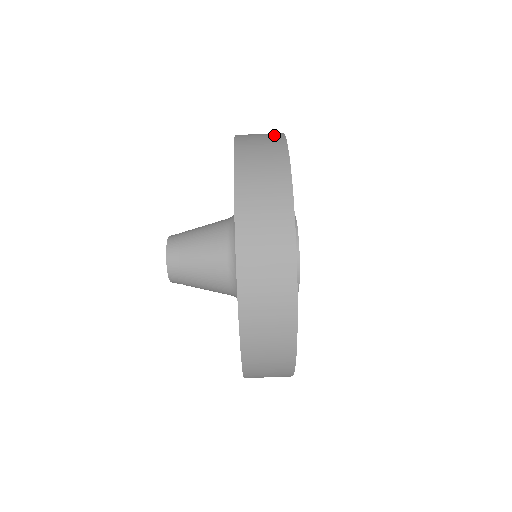
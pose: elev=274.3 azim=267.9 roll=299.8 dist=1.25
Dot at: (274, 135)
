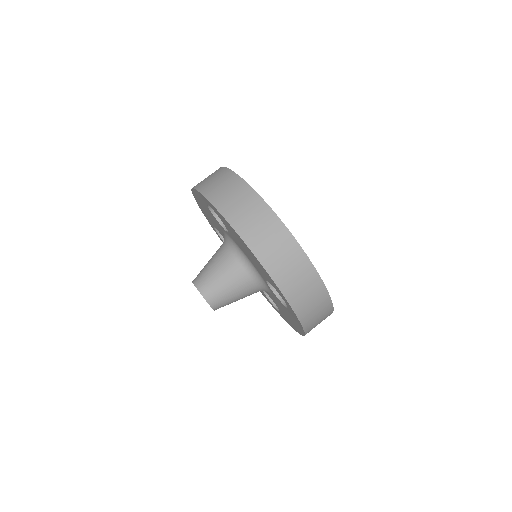
Dot at: occluded
